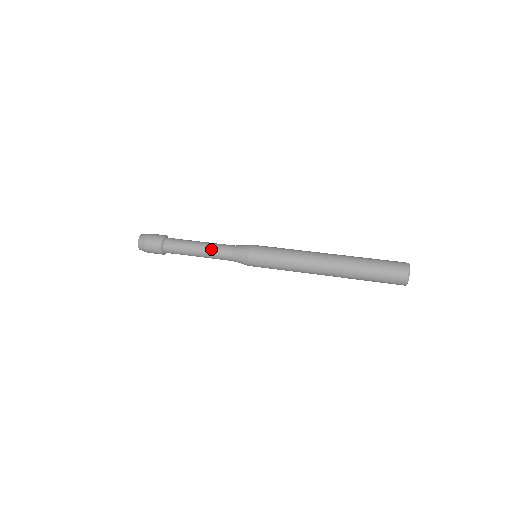
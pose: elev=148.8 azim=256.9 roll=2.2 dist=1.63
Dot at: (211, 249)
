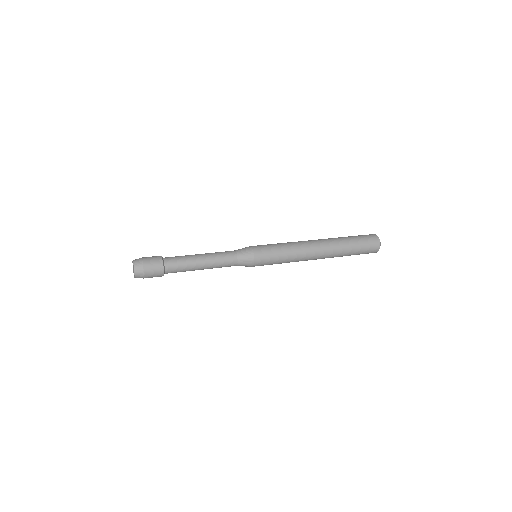
Dot at: (216, 257)
